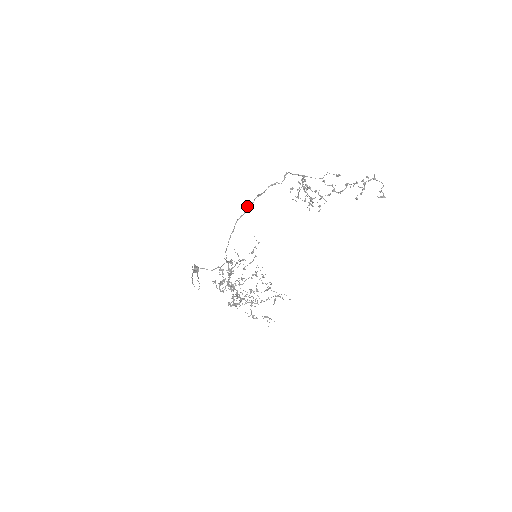
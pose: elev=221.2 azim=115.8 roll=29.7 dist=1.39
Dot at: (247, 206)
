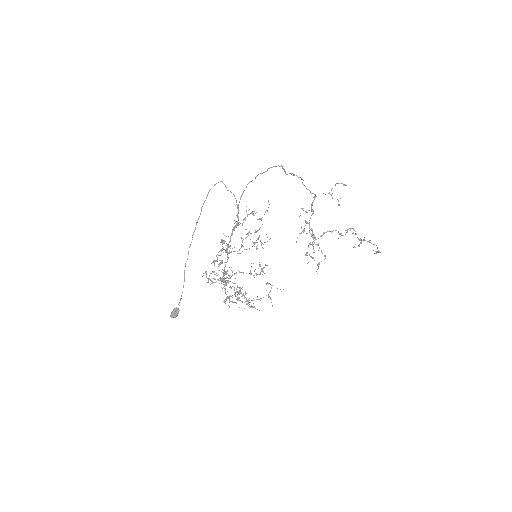
Dot at: (271, 167)
